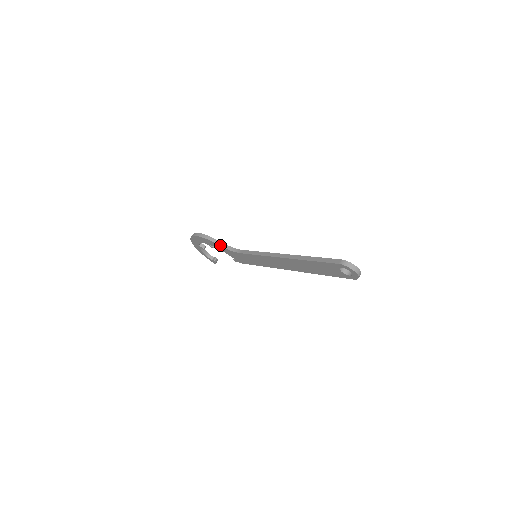
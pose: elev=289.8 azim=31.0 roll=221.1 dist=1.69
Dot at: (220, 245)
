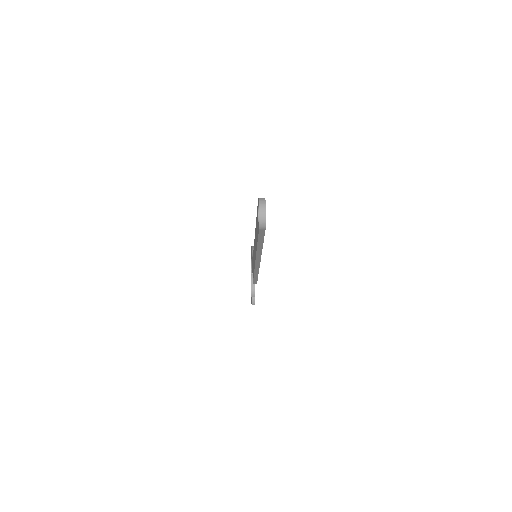
Dot at: occluded
